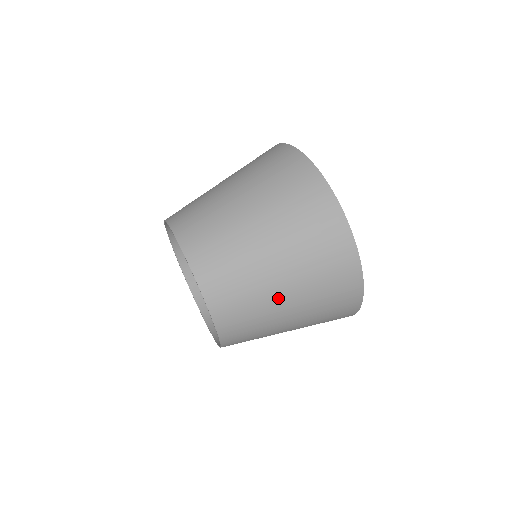
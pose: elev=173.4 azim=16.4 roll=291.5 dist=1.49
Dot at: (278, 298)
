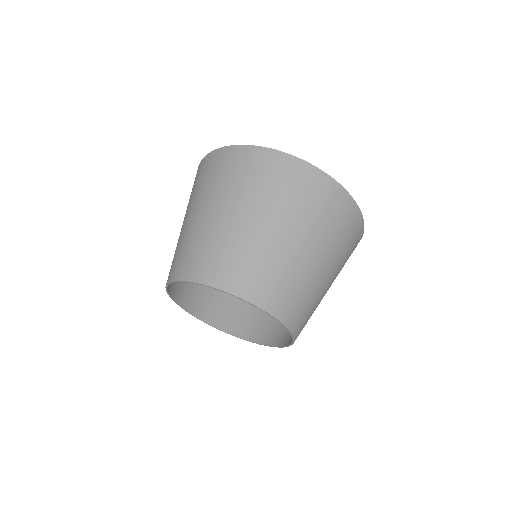
Dot at: (239, 224)
